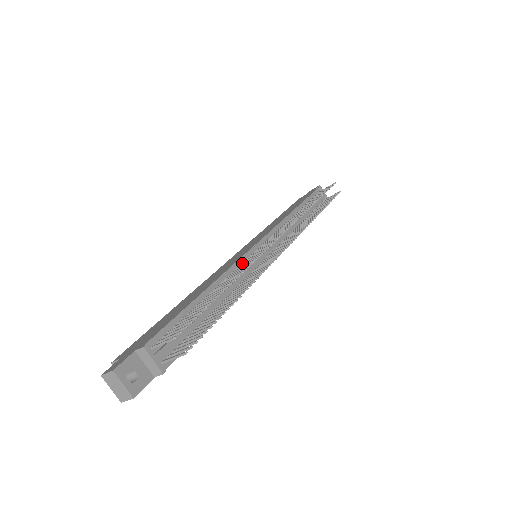
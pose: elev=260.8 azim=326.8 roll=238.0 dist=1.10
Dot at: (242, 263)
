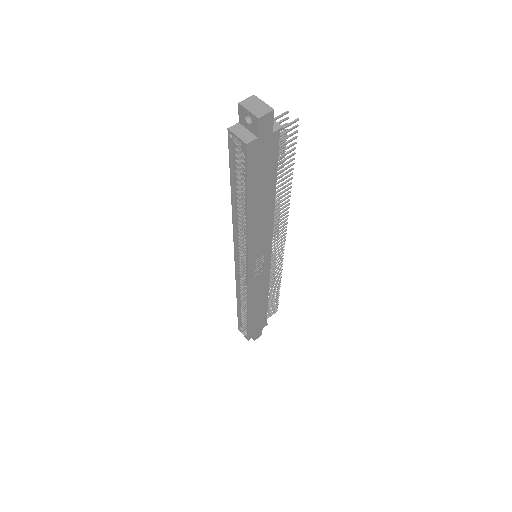
Dot at: occluded
